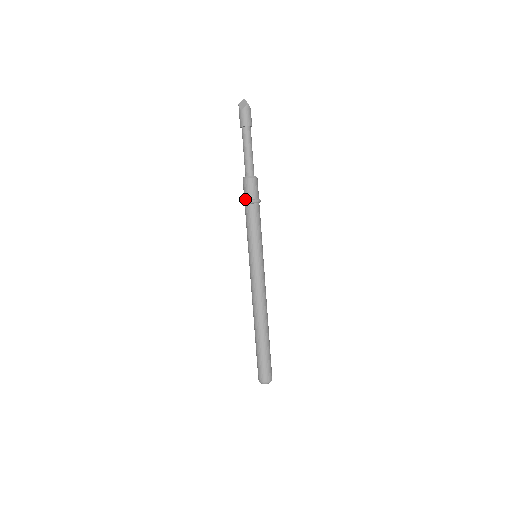
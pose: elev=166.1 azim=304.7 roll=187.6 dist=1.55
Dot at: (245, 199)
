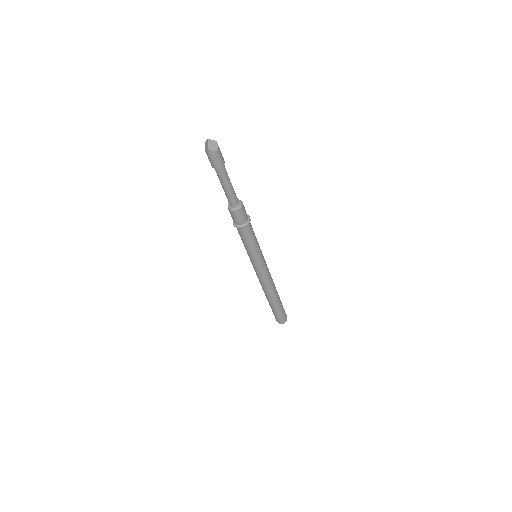
Dot at: occluded
